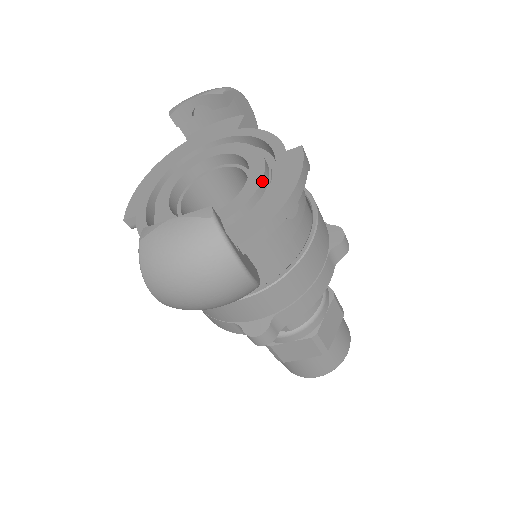
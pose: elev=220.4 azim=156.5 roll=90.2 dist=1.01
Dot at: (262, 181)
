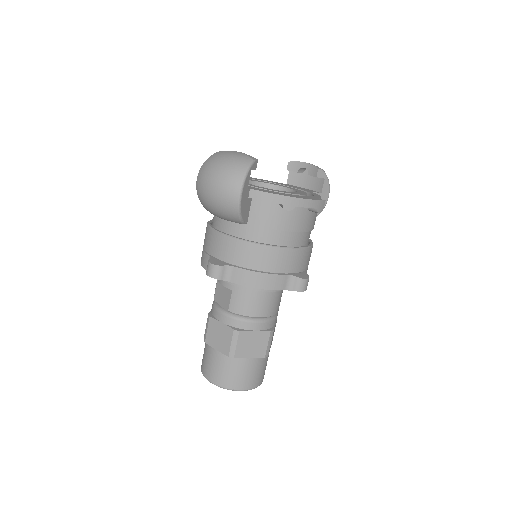
Dot at: (292, 194)
